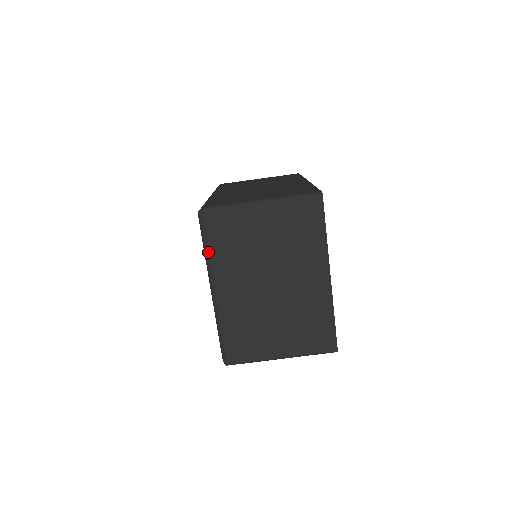
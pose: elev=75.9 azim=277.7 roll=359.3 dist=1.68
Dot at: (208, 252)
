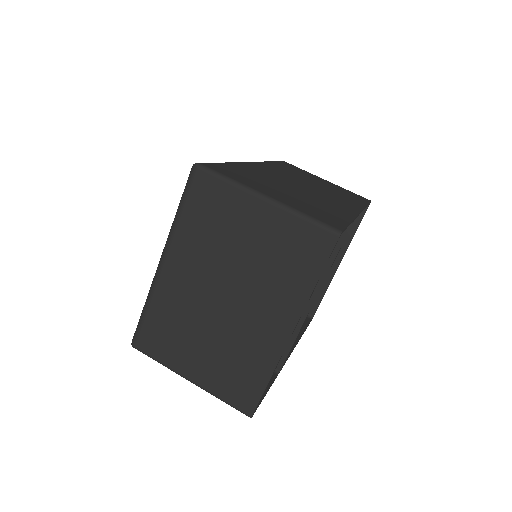
Dot at: (178, 216)
